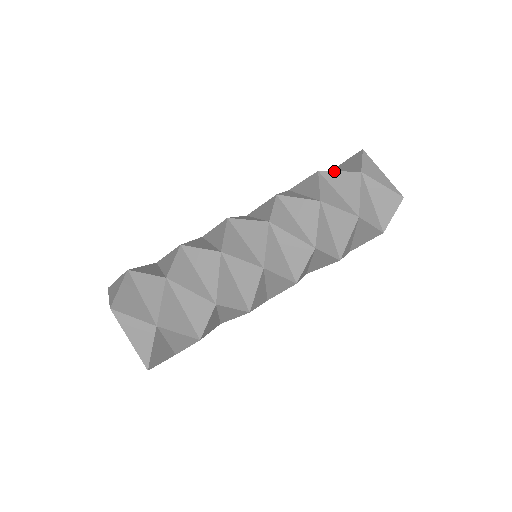
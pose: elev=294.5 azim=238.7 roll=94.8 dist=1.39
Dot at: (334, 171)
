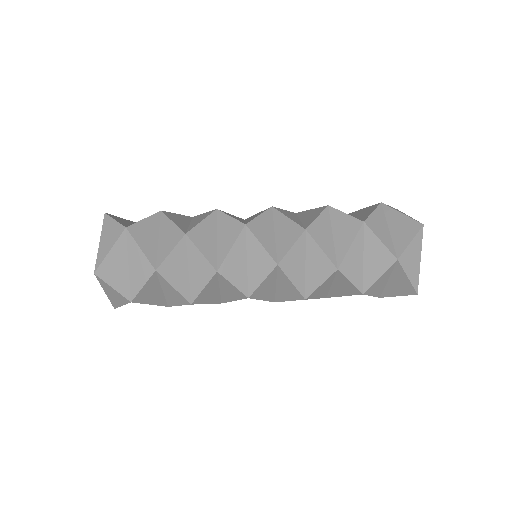
Dot at: (377, 236)
